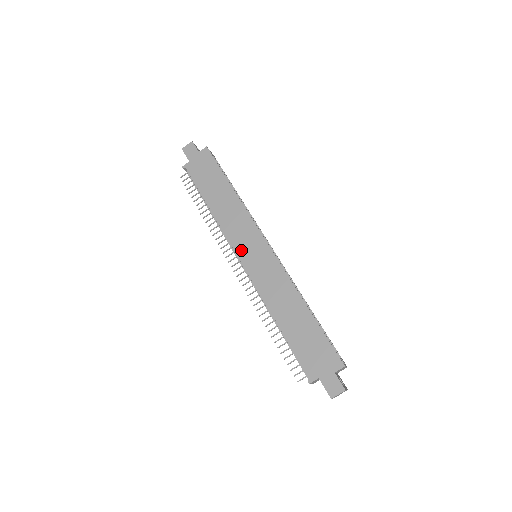
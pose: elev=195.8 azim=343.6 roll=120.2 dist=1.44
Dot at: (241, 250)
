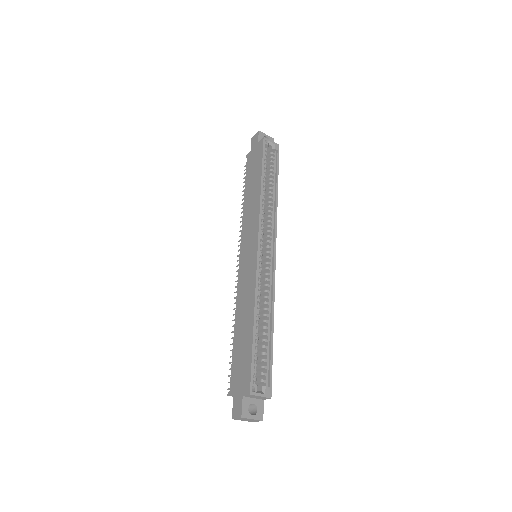
Dot at: (243, 247)
